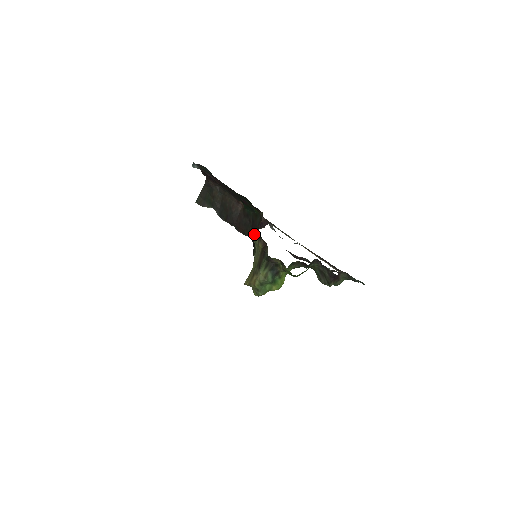
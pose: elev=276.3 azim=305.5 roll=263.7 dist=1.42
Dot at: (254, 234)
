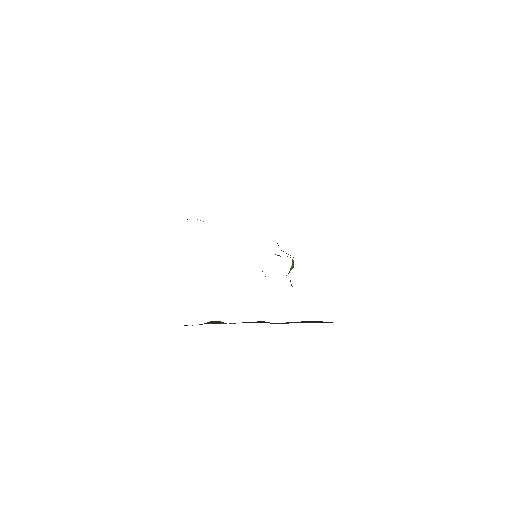
Dot at: occluded
